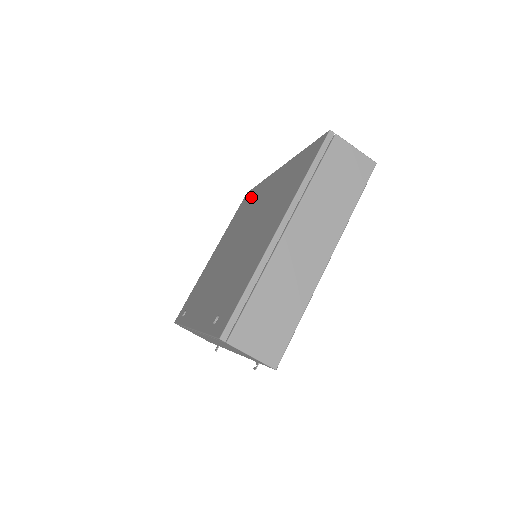
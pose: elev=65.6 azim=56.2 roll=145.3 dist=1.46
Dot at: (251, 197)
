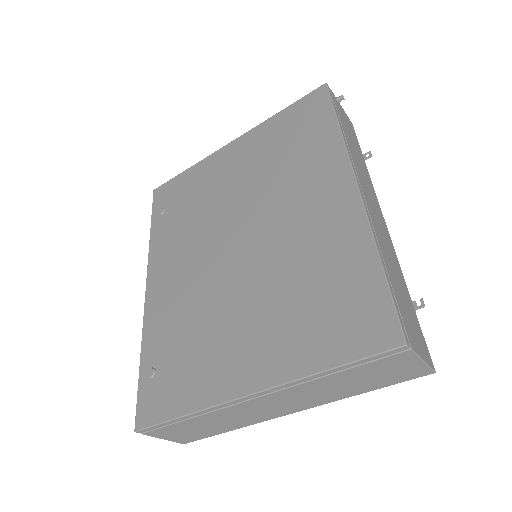
Dot at: (313, 135)
